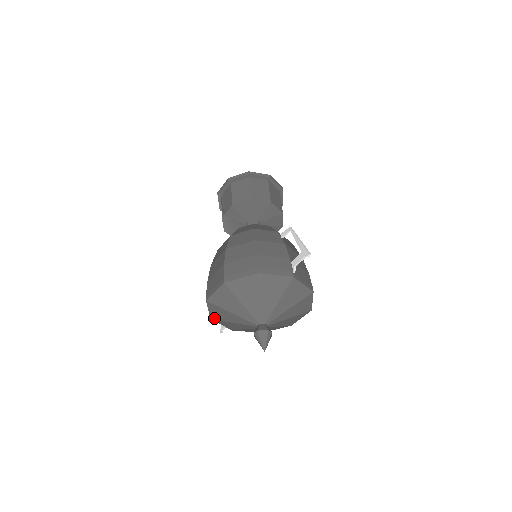
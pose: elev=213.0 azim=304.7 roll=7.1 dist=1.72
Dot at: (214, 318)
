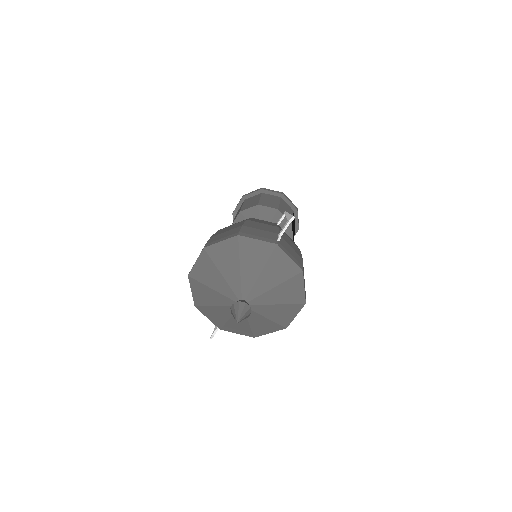
Dot at: (198, 304)
